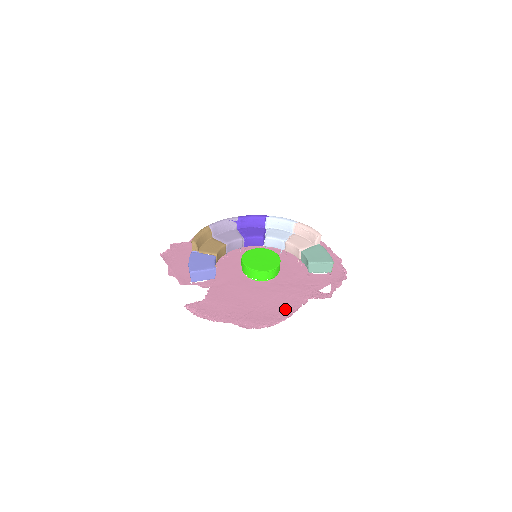
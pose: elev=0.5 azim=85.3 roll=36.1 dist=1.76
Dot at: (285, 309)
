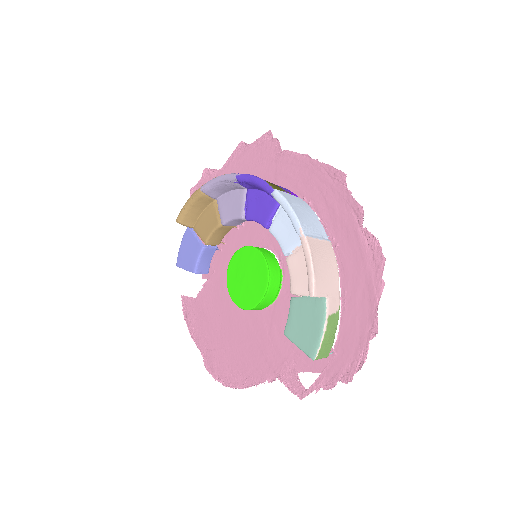
Dot at: (247, 372)
